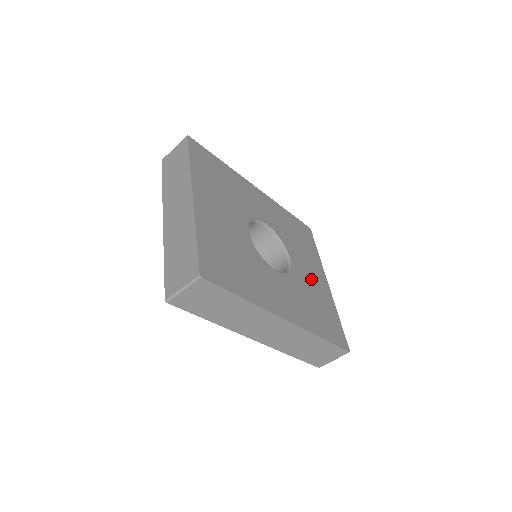
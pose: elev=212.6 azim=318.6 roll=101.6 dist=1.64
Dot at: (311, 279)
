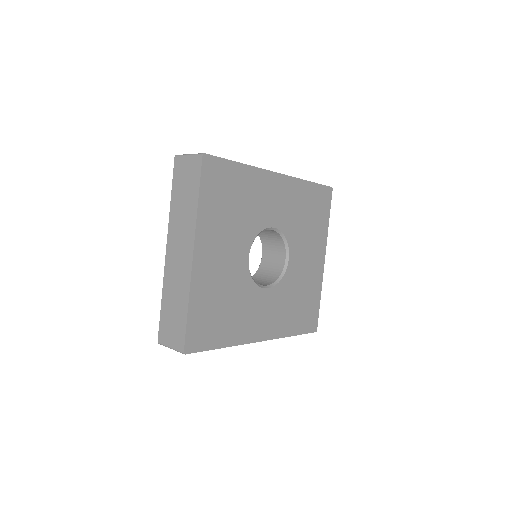
Dot at: (305, 269)
